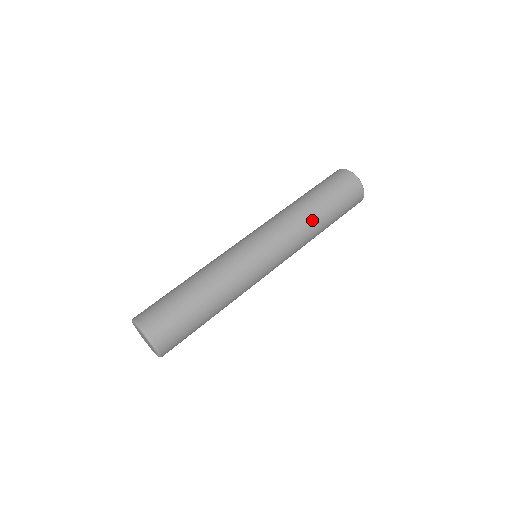
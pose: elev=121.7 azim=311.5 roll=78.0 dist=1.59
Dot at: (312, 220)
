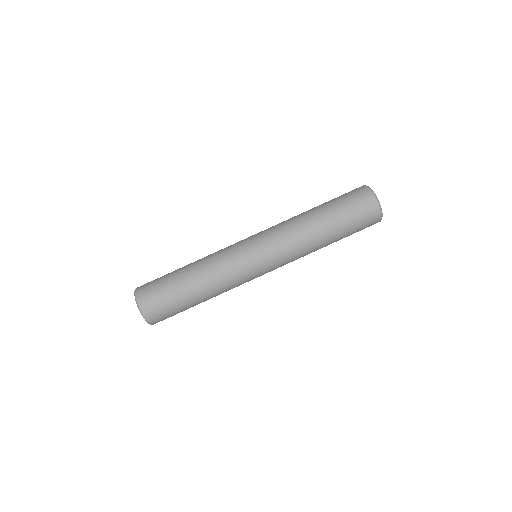
Dot at: (316, 240)
